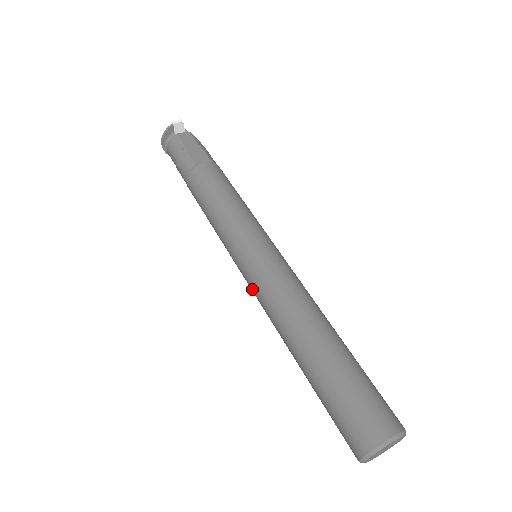
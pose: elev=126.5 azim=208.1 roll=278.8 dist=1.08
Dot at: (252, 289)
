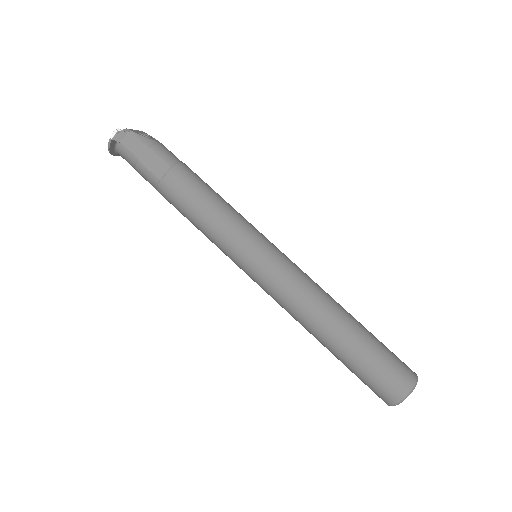
Dot at: (265, 291)
